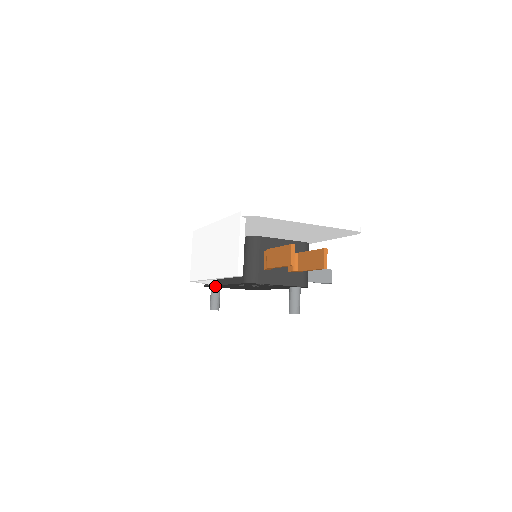
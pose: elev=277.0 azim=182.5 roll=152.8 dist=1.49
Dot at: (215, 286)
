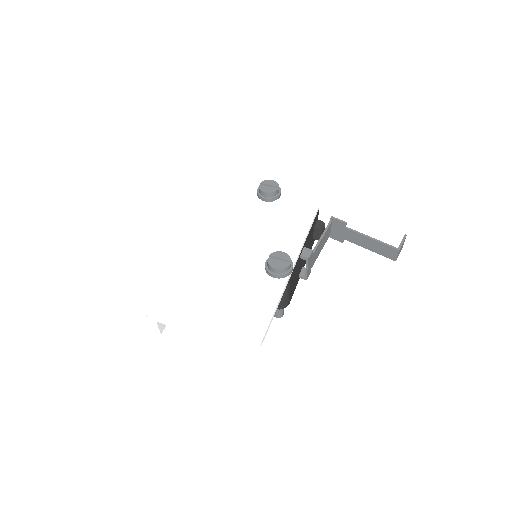
Dot at: occluded
